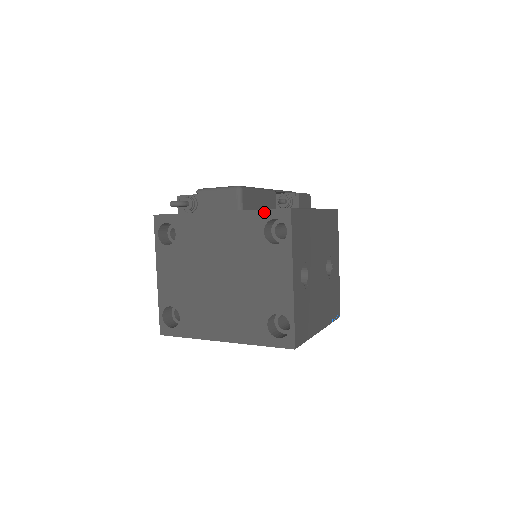
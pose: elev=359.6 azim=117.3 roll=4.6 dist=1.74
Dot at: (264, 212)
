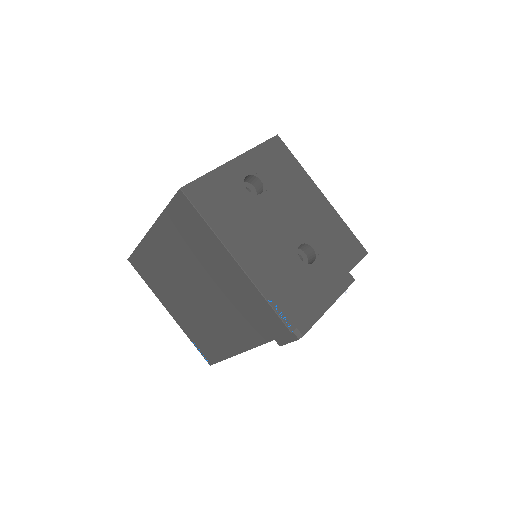
Dot at: occluded
